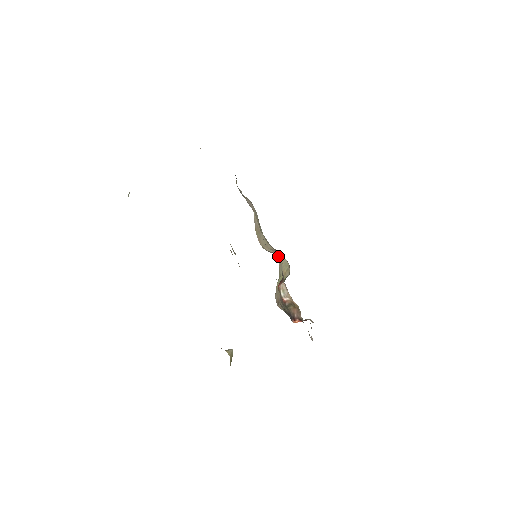
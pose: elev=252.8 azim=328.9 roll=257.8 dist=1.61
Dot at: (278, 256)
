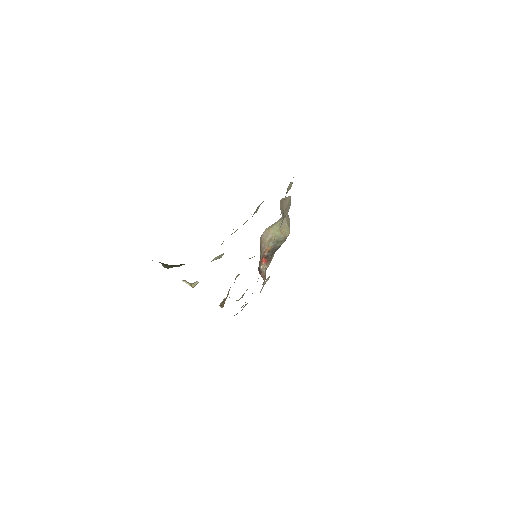
Dot at: (288, 216)
